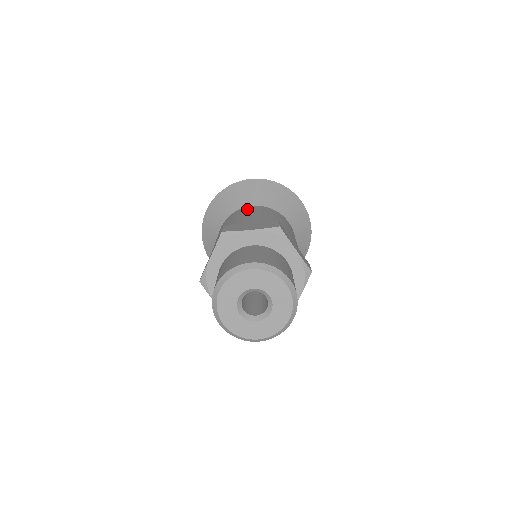
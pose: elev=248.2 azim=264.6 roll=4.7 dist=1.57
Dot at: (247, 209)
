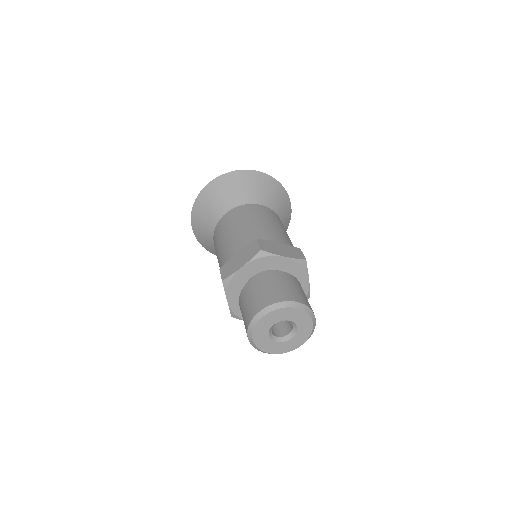
Dot at: (224, 223)
